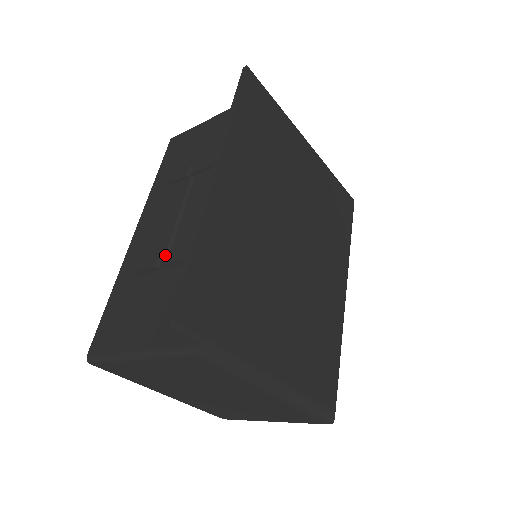
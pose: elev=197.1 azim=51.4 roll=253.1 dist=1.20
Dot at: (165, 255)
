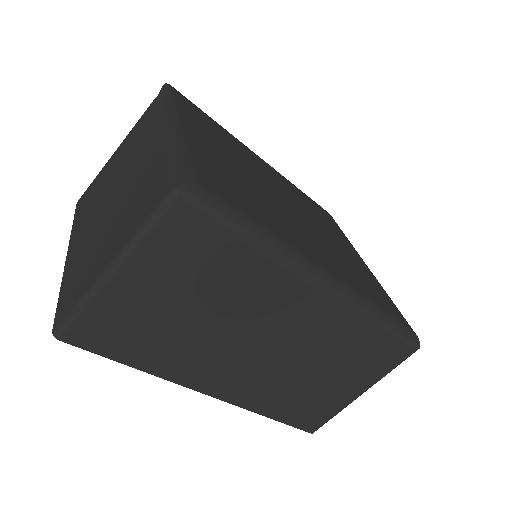
Dot at: occluded
